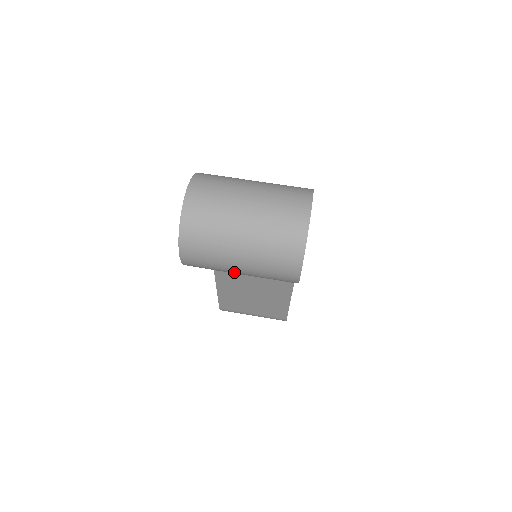
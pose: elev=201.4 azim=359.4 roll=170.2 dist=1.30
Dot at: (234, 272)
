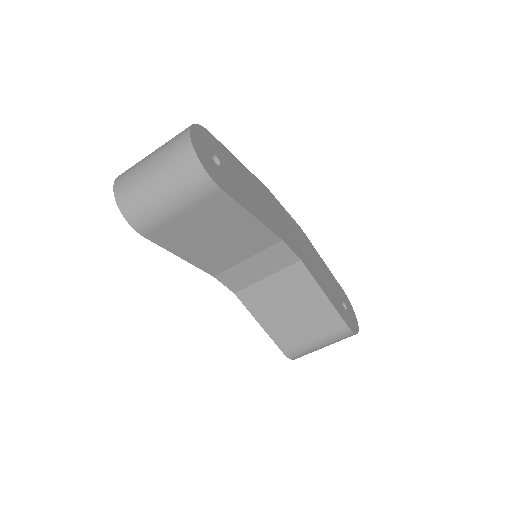
Dot at: (172, 212)
